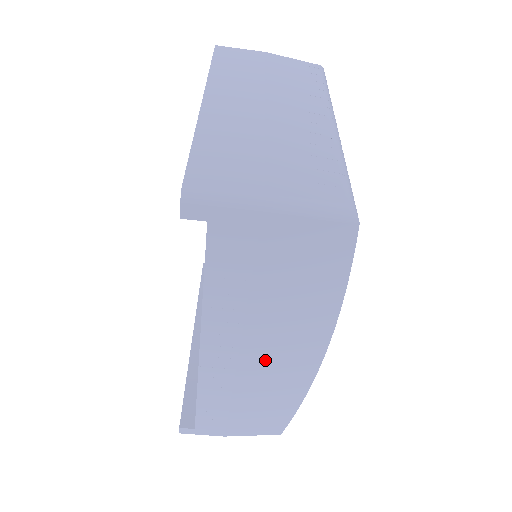
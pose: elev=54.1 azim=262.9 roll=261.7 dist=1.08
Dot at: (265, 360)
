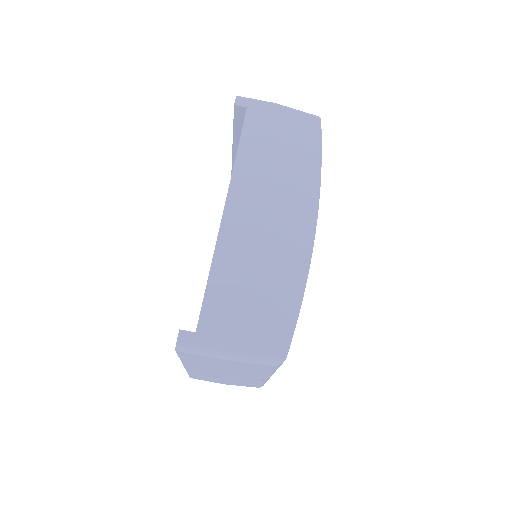
Dot at: (272, 222)
